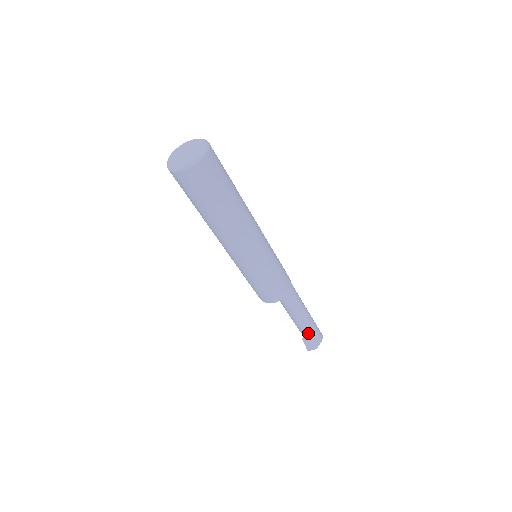
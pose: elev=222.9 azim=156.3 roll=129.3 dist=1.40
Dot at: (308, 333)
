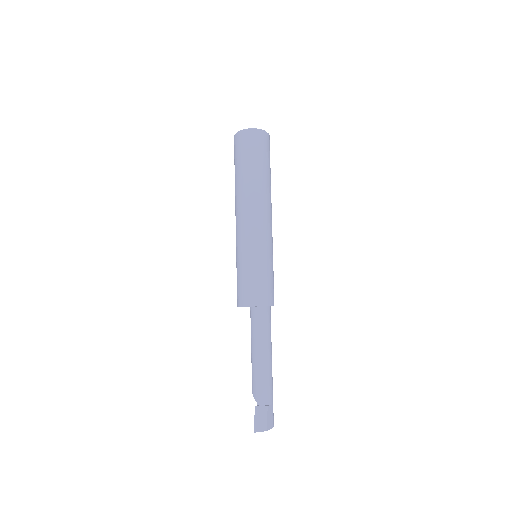
Dot at: (265, 398)
